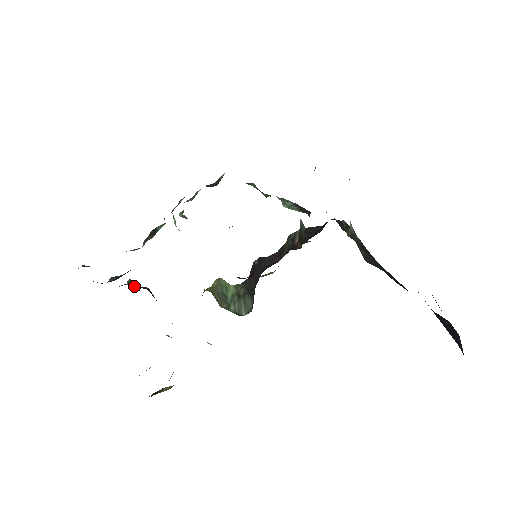
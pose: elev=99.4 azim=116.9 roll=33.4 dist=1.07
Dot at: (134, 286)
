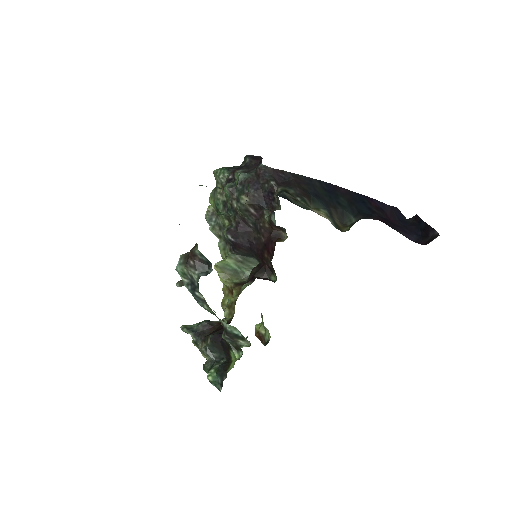
Dot at: (193, 329)
